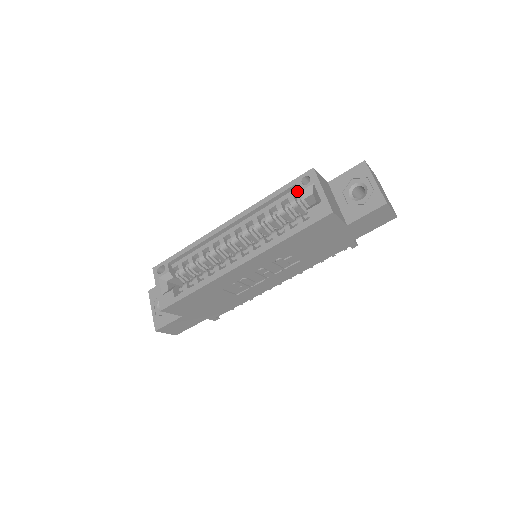
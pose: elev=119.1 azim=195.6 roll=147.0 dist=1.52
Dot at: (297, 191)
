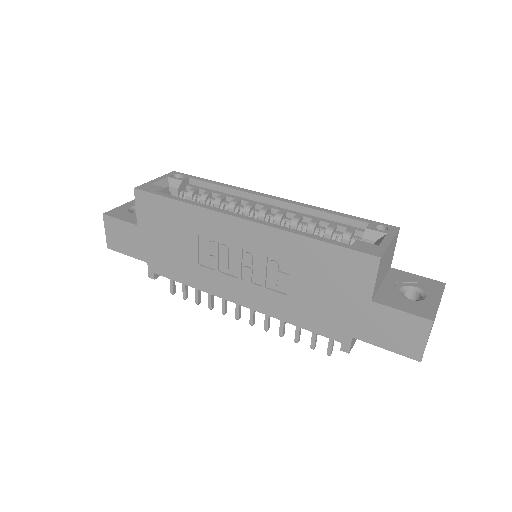
Dot at: (363, 231)
